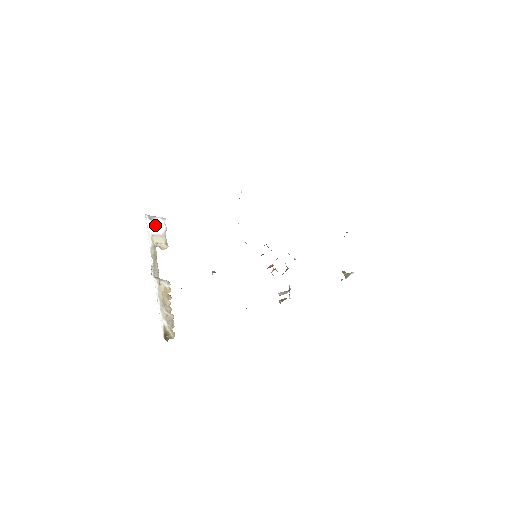
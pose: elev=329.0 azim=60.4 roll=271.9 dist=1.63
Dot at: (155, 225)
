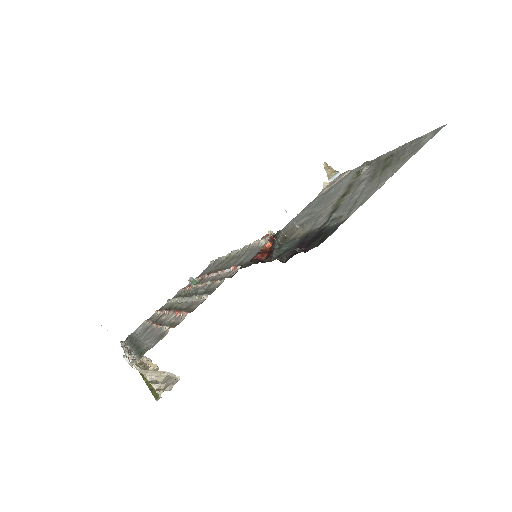
Dot at: occluded
